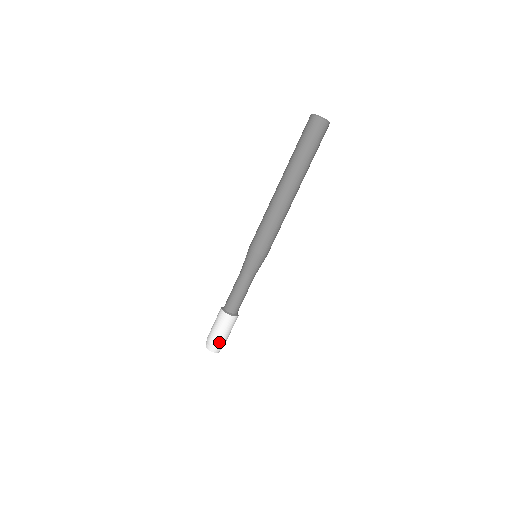
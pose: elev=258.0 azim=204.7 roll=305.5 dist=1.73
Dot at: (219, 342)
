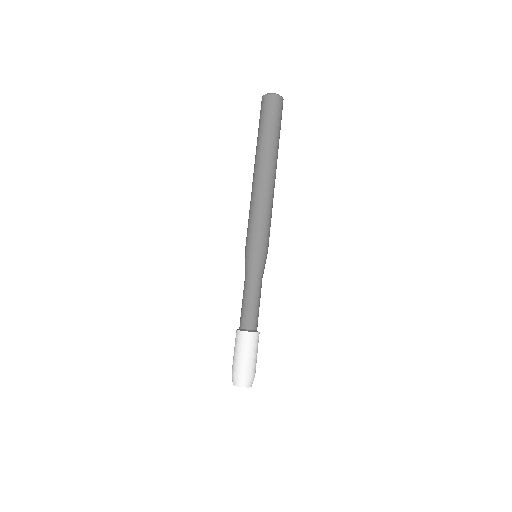
Dot at: (251, 371)
